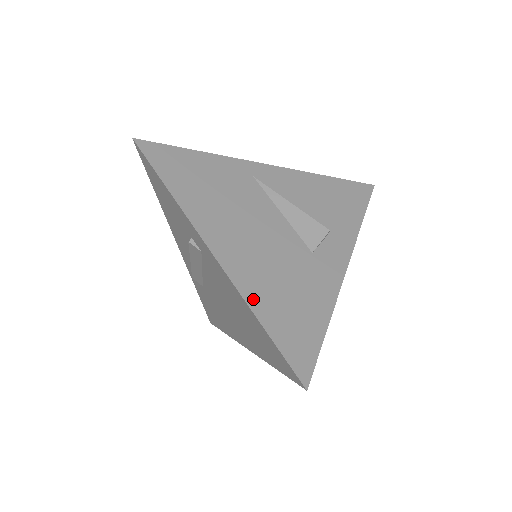
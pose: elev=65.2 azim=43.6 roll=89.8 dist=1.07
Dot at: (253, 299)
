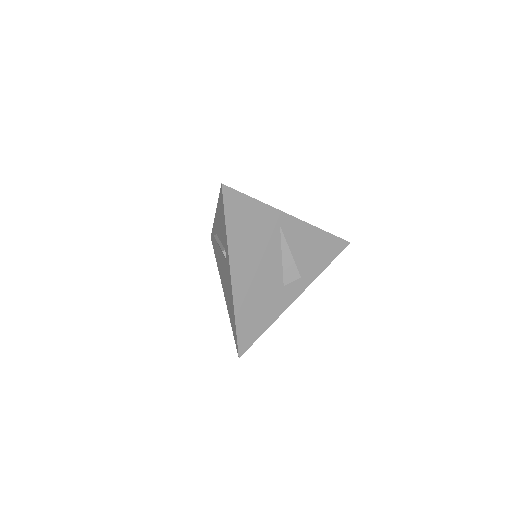
Dot at: (238, 309)
